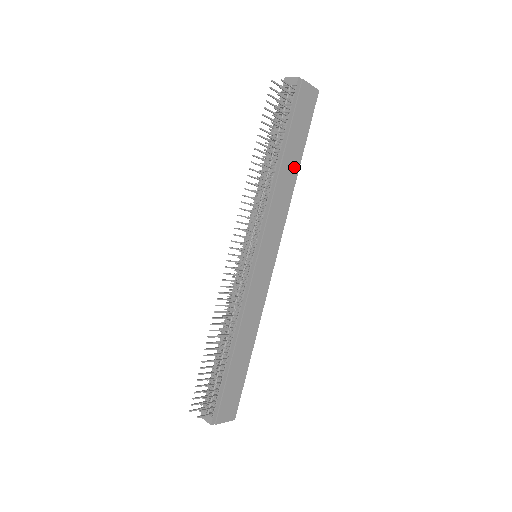
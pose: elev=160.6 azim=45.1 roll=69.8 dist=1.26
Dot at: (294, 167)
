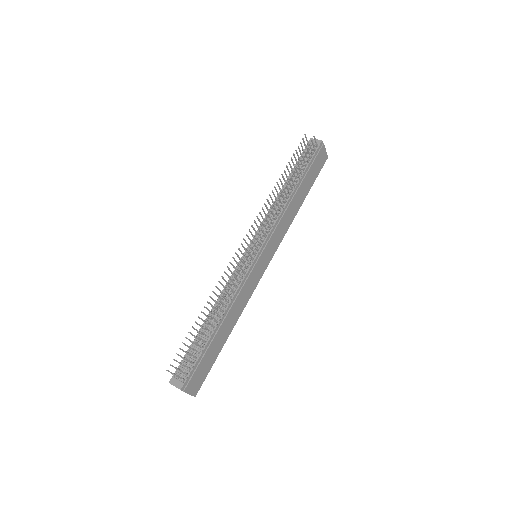
Dot at: (300, 201)
